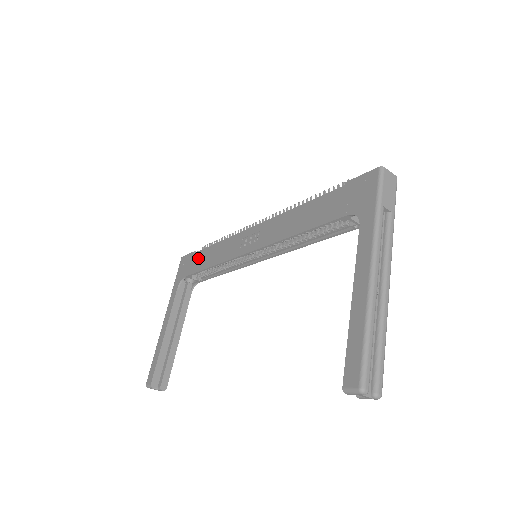
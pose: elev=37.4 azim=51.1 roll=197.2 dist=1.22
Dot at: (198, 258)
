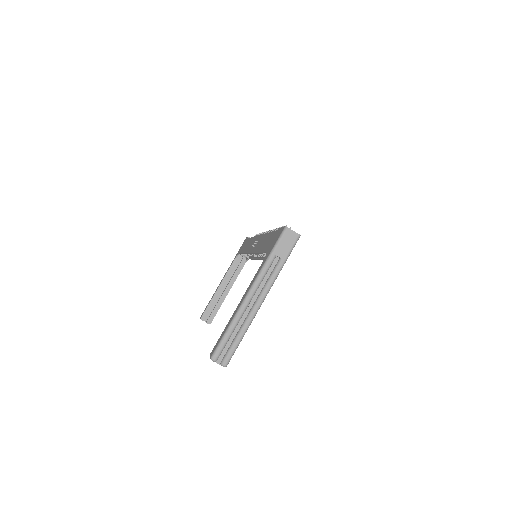
Dot at: (246, 243)
